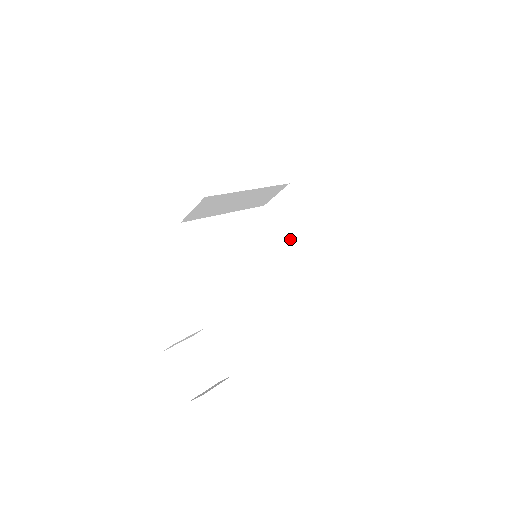
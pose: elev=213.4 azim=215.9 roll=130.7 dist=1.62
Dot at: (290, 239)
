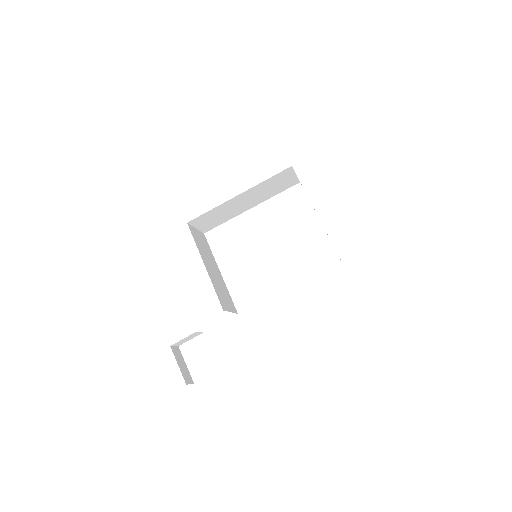
Dot at: occluded
